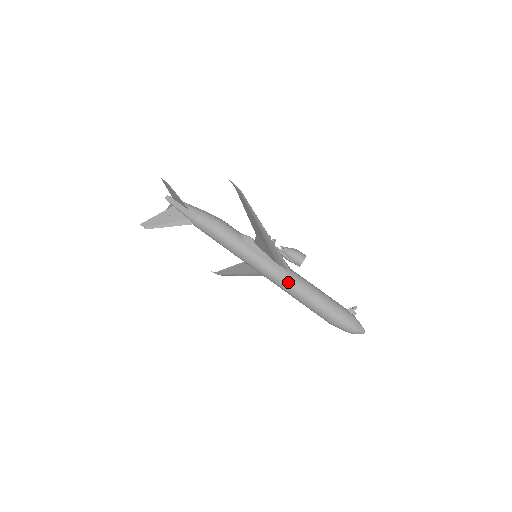
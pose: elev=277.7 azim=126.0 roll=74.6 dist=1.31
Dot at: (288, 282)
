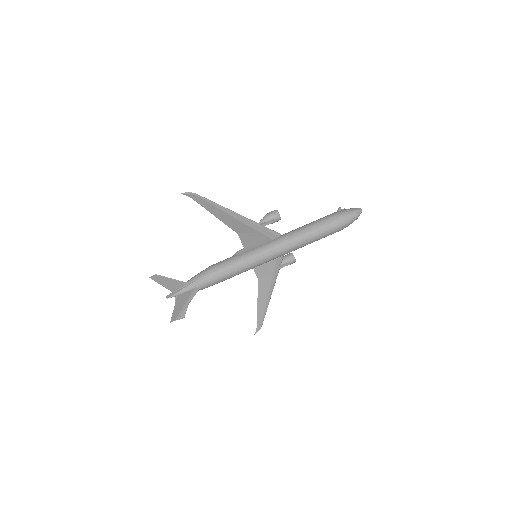
Dot at: (289, 239)
